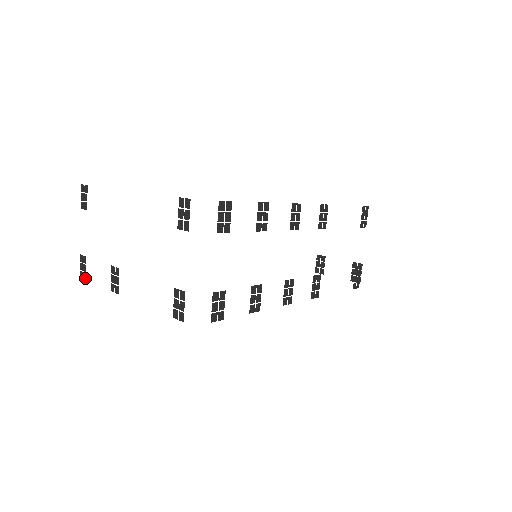
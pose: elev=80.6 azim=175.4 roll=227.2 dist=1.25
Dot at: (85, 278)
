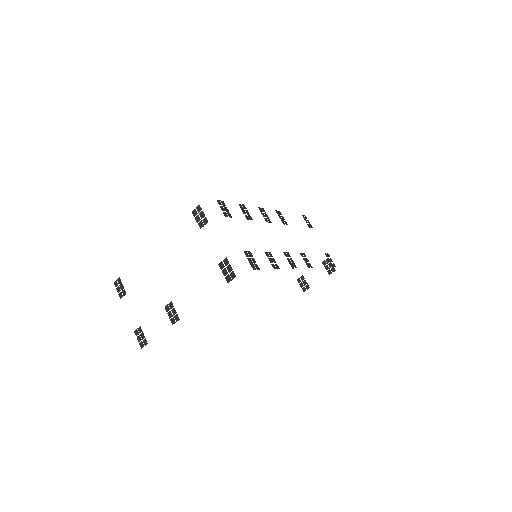
Dot at: (146, 343)
